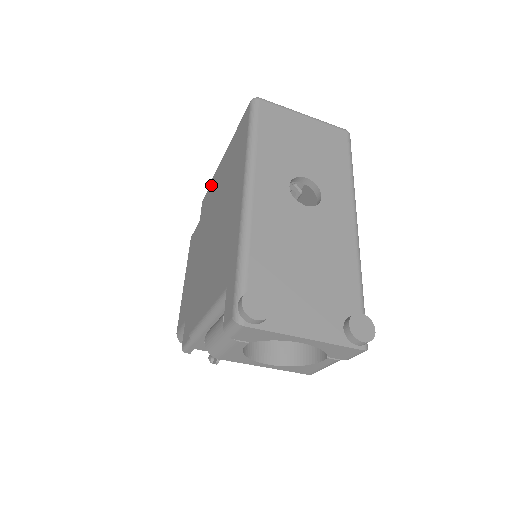
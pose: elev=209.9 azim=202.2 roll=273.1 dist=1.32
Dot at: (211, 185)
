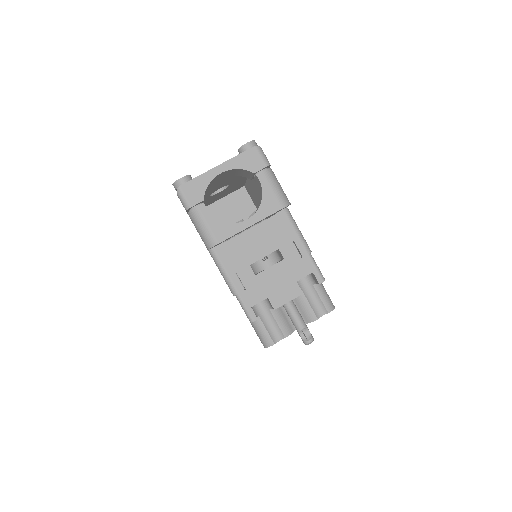
Dot at: occluded
